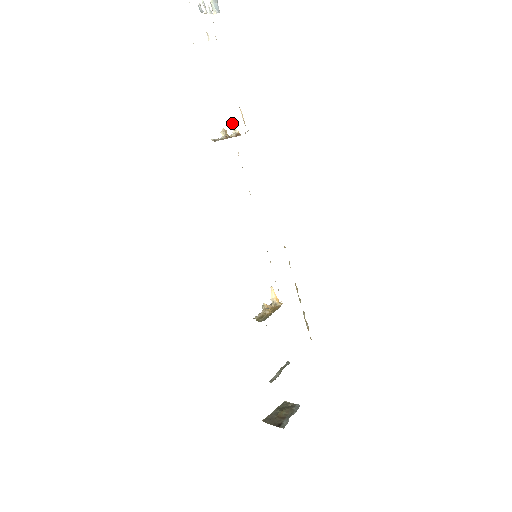
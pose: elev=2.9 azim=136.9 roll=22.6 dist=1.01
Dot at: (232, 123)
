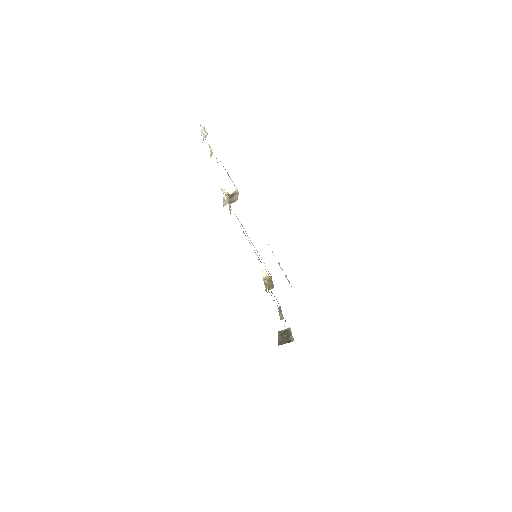
Dot at: (223, 189)
